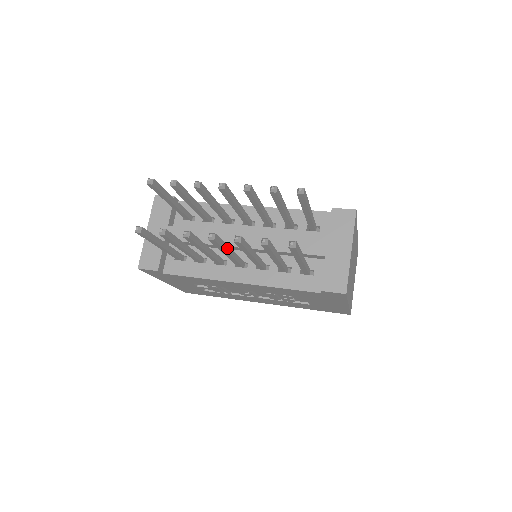
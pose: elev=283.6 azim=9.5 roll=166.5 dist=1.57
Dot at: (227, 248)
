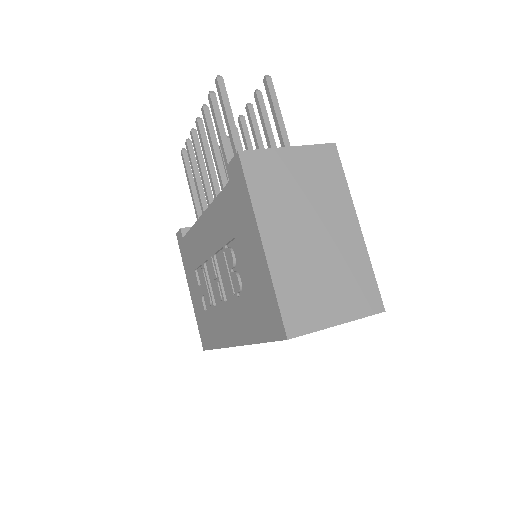
Dot at: (208, 152)
